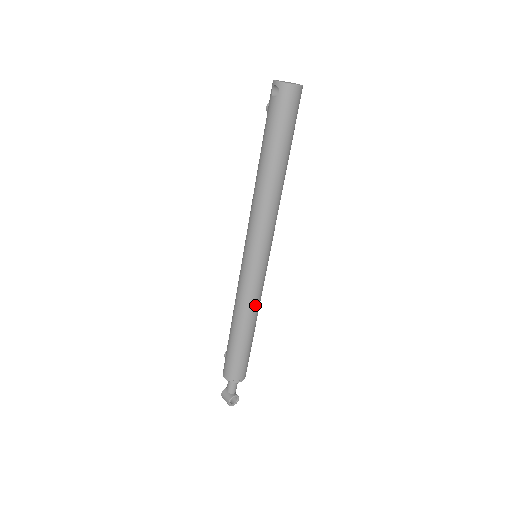
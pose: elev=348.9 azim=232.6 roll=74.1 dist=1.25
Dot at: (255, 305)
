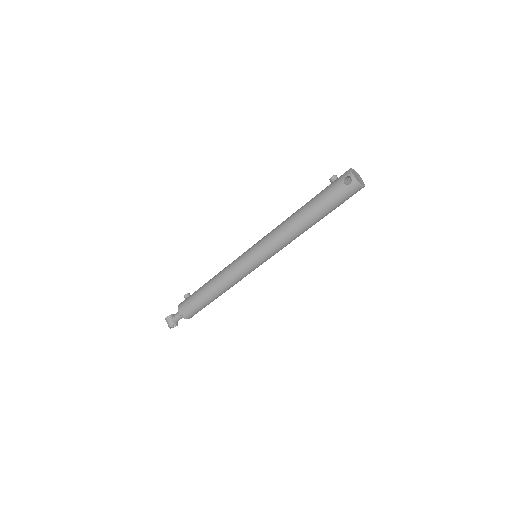
Dot at: (234, 284)
